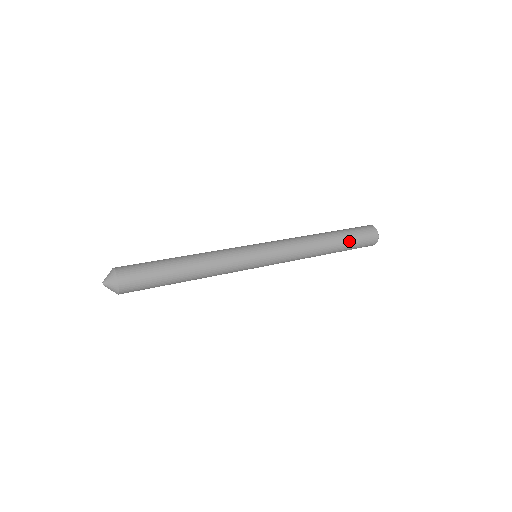
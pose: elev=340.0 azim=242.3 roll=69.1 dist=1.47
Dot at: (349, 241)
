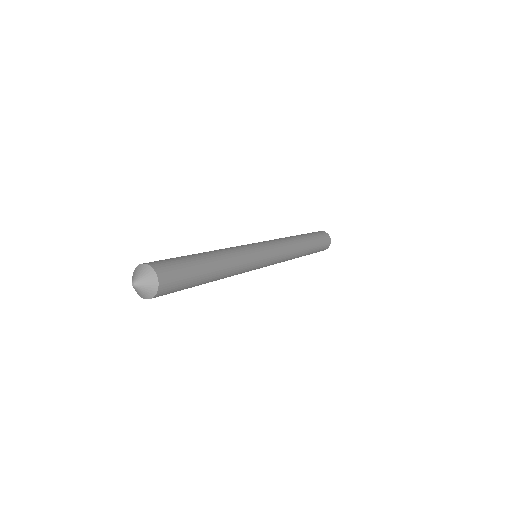
Dot at: (310, 235)
